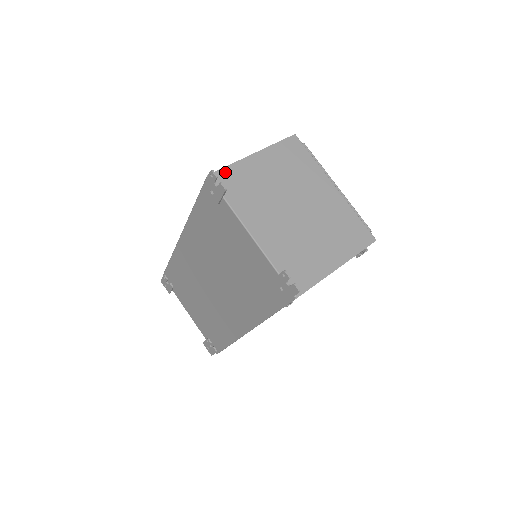
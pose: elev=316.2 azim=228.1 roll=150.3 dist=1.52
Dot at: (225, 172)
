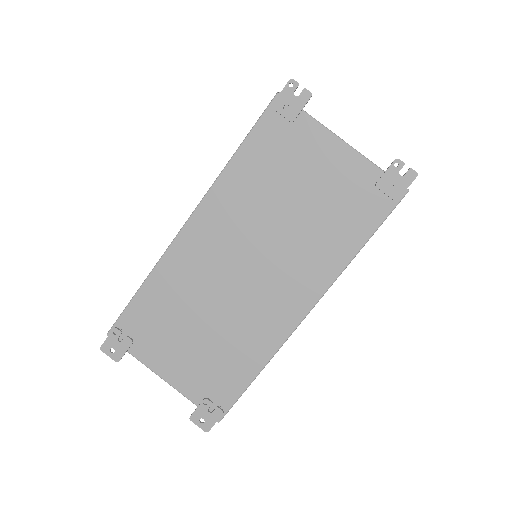
Dot at: occluded
